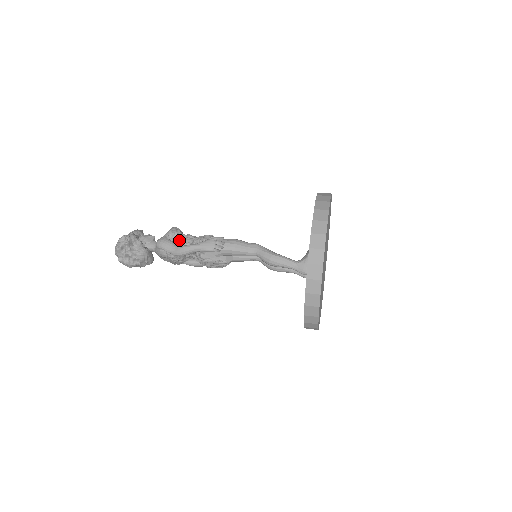
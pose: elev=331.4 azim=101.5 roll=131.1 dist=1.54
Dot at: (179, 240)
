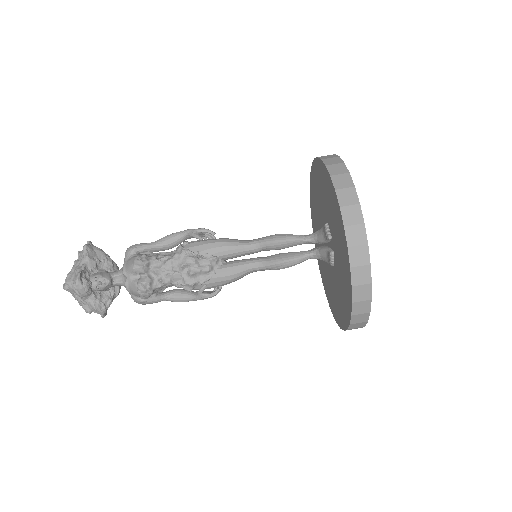
Dot at: (158, 291)
